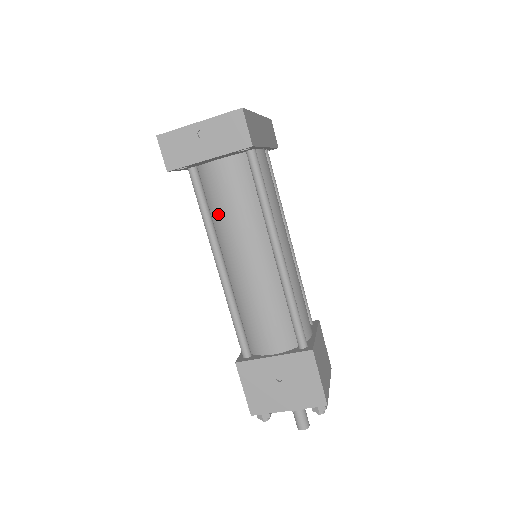
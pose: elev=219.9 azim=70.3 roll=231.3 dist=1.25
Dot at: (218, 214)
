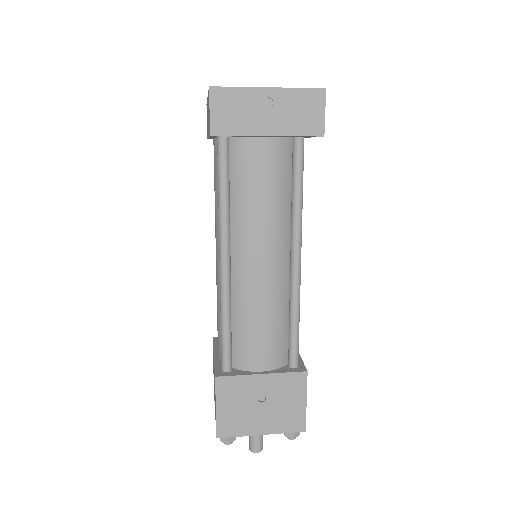
Dot at: (240, 201)
